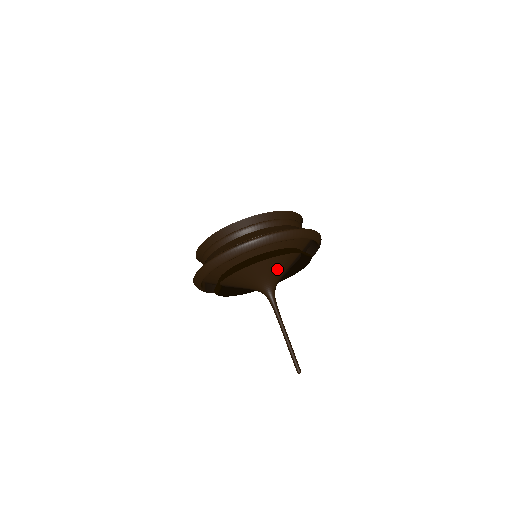
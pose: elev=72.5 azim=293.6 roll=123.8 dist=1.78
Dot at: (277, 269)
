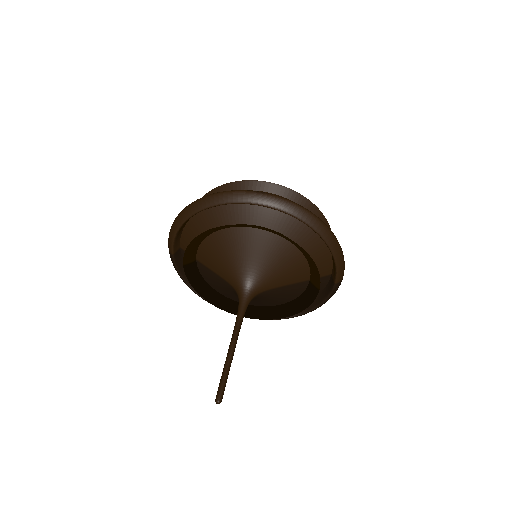
Dot at: (274, 270)
